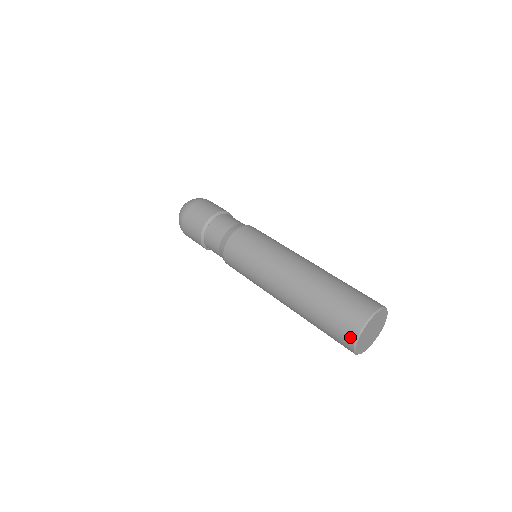
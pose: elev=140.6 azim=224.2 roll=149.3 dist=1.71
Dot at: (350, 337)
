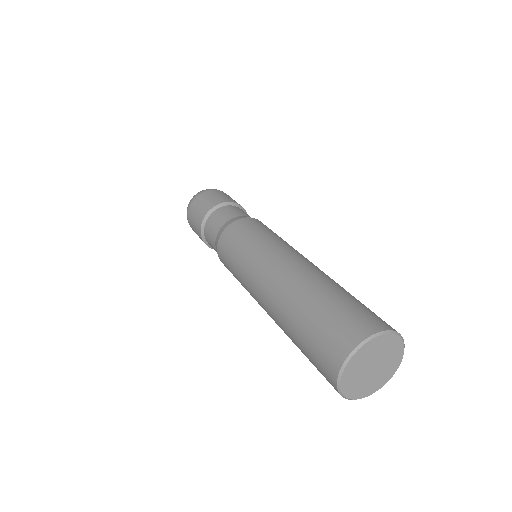
Dot at: (338, 355)
